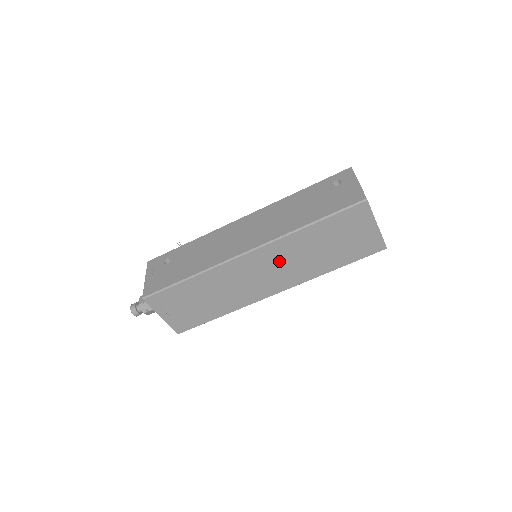
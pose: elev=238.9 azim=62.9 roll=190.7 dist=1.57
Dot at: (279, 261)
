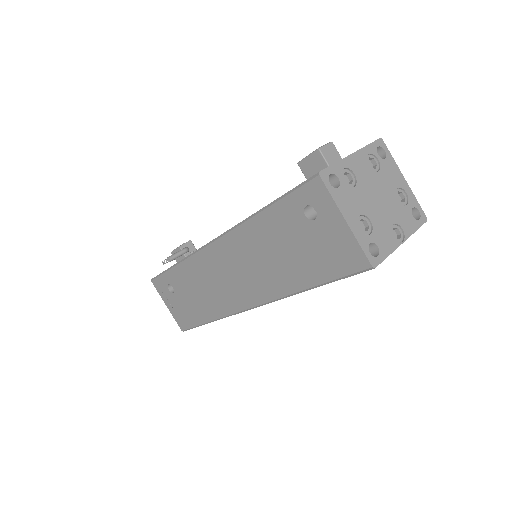
Dot at: occluded
